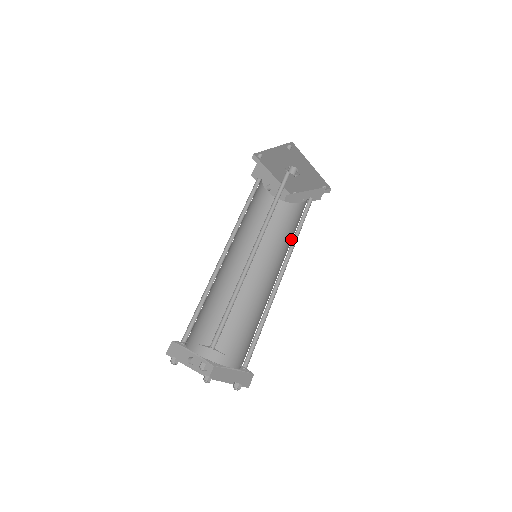
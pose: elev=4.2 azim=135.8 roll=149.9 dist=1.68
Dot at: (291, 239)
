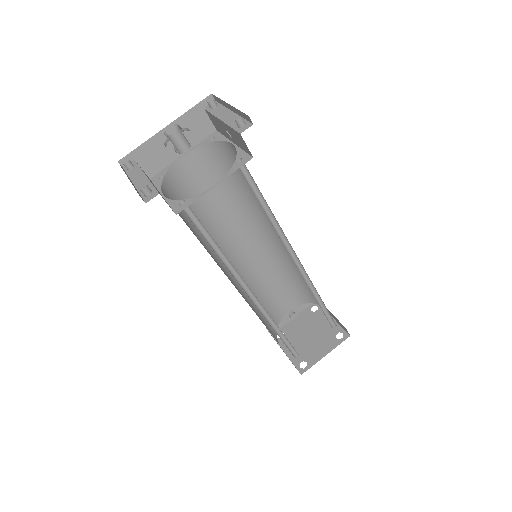
Dot at: occluded
